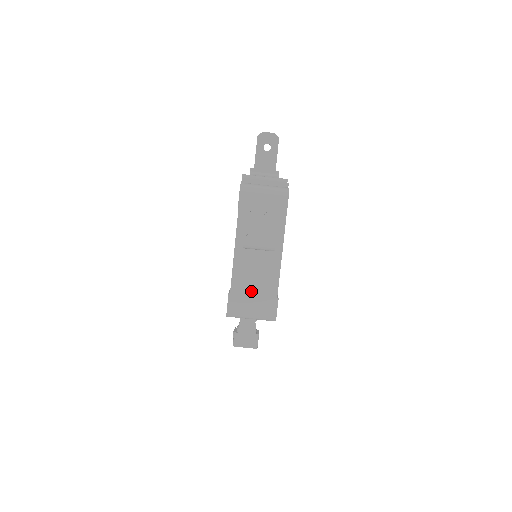
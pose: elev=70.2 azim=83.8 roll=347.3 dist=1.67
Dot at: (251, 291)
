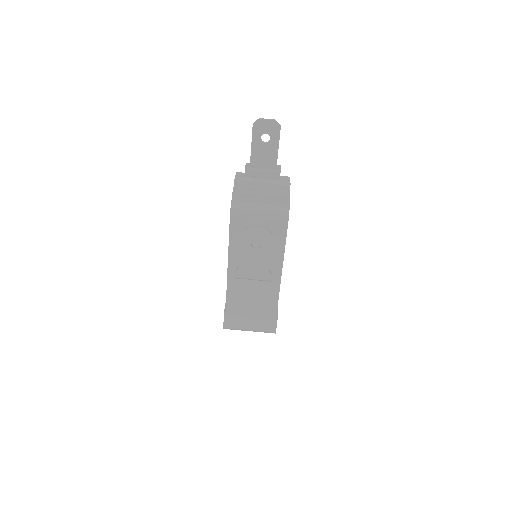
Dot at: (248, 310)
